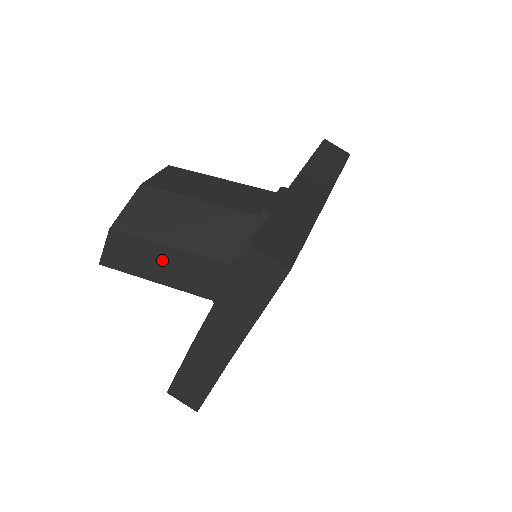
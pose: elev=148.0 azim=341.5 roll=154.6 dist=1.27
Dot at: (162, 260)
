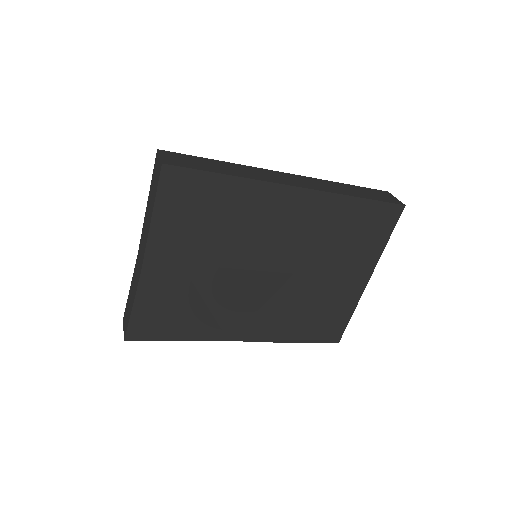
Dot at: occluded
